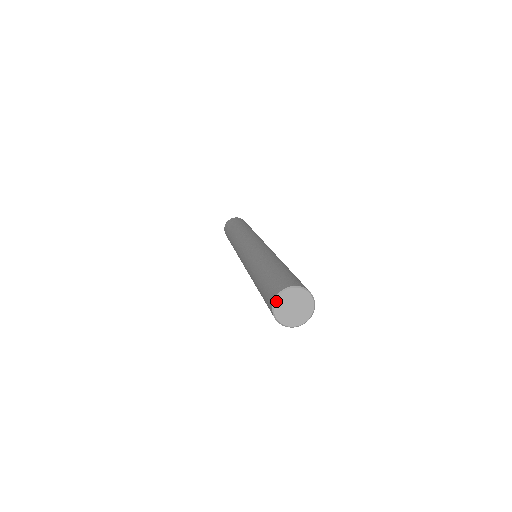
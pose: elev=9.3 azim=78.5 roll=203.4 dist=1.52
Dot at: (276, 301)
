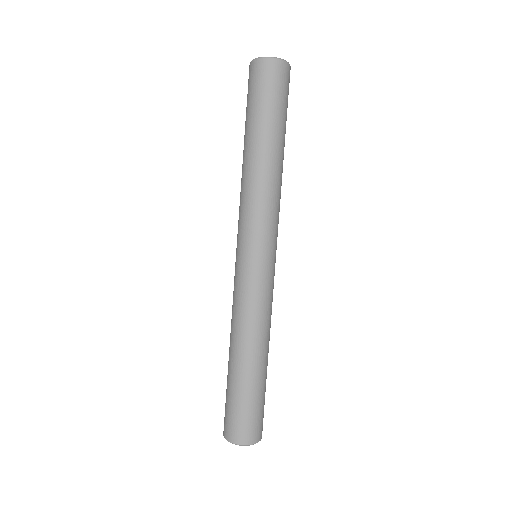
Dot at: occluded
